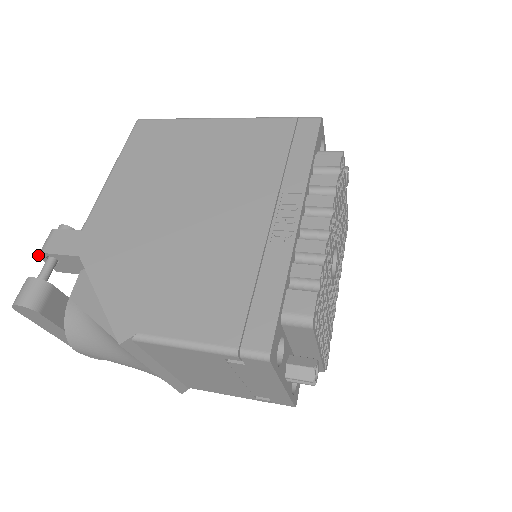
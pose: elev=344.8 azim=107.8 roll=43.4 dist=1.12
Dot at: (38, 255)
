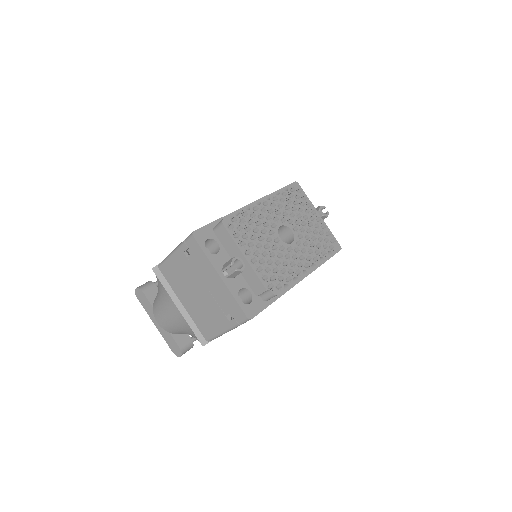
Dot at: occluded
